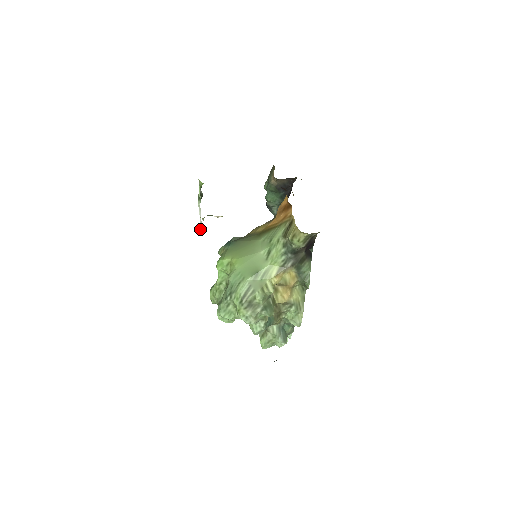
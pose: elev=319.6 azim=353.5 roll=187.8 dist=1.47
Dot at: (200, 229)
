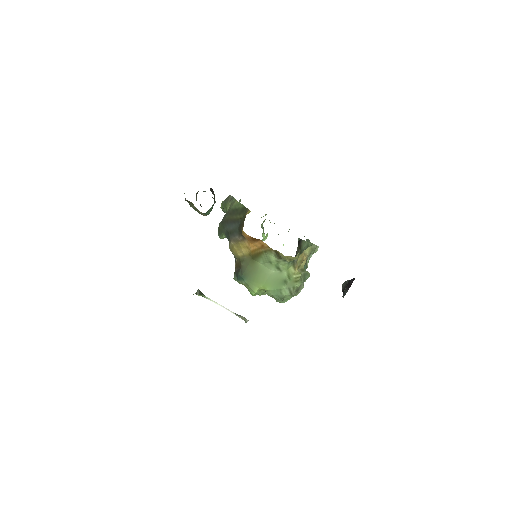
Dot at: (242, 319)
